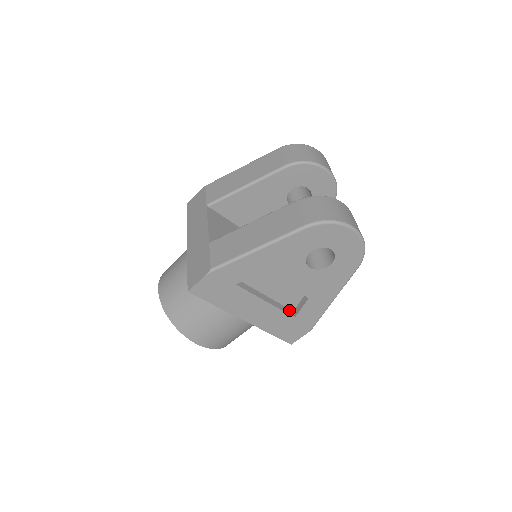
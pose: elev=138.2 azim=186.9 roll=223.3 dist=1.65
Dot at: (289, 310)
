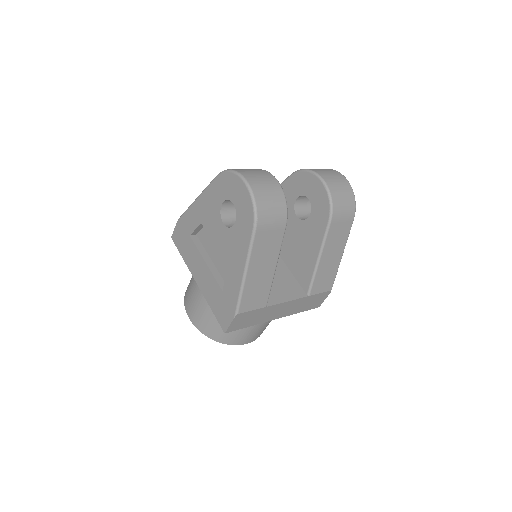
Dot at: occluded
